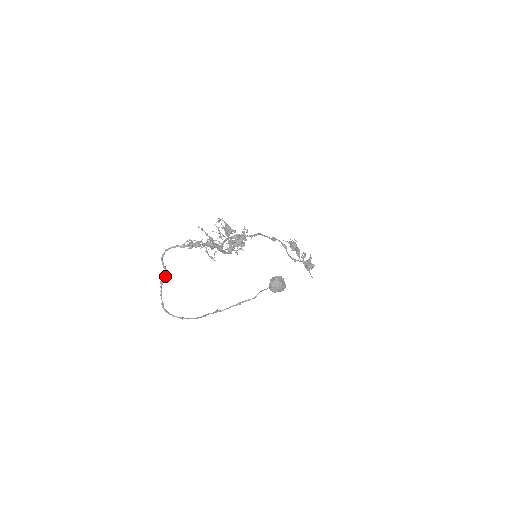
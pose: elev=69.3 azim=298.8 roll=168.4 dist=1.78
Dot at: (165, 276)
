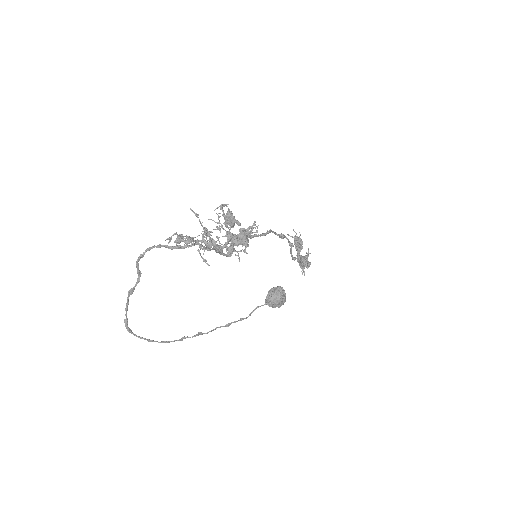
Dot at: occluded
